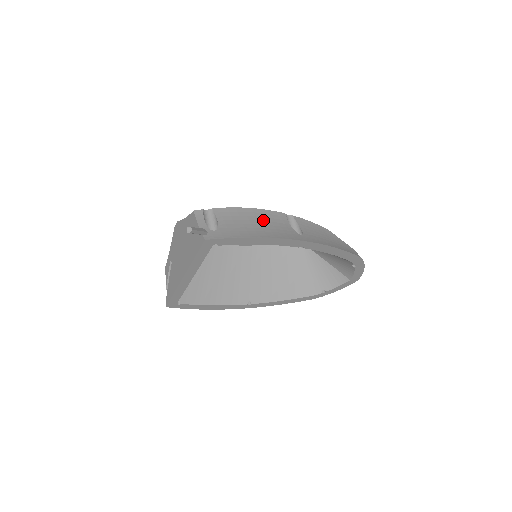
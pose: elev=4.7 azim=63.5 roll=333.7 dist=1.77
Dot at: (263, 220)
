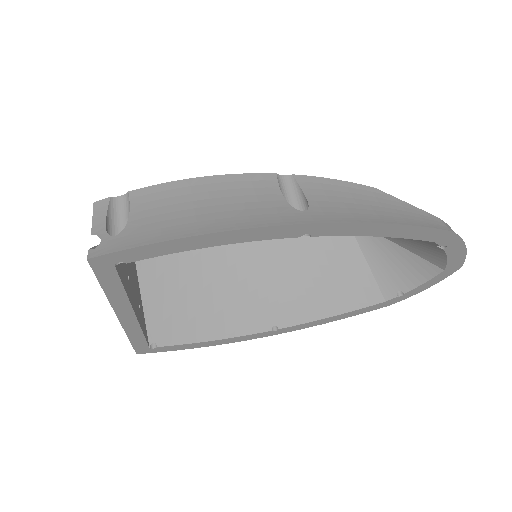
Dot at: (223, 196)
